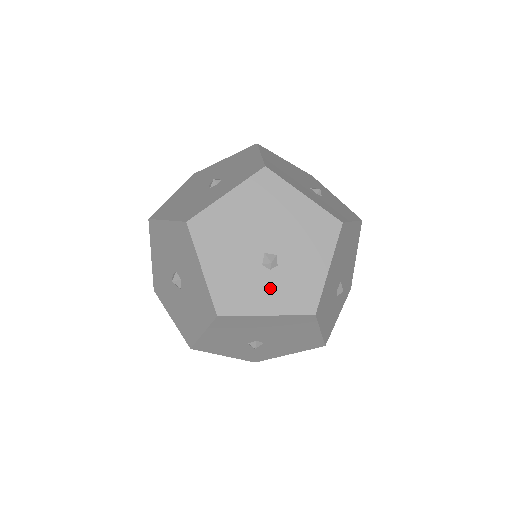
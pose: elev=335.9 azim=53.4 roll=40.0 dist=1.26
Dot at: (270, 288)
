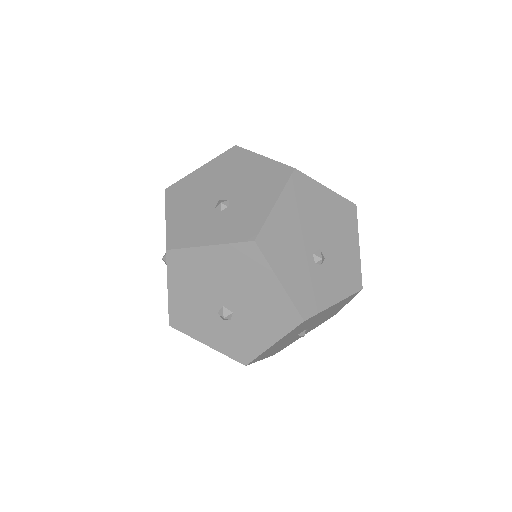
Dot at: (217, 331)
